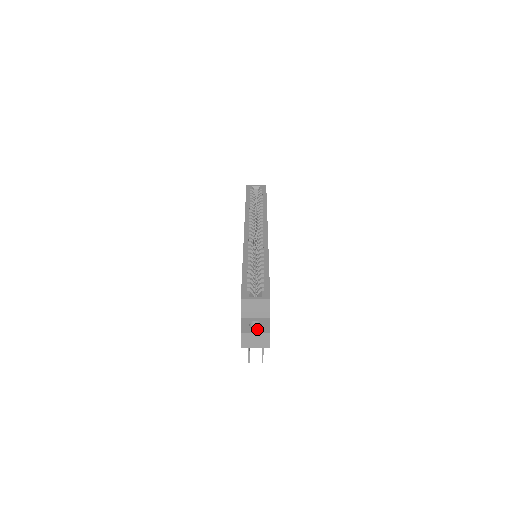
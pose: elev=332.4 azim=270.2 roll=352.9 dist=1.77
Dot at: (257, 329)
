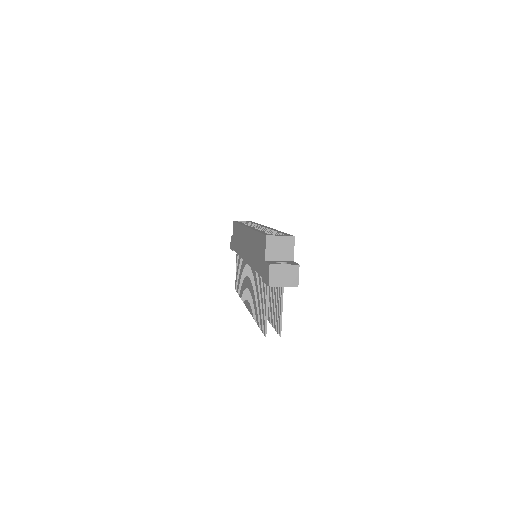
Dot at: occluded
